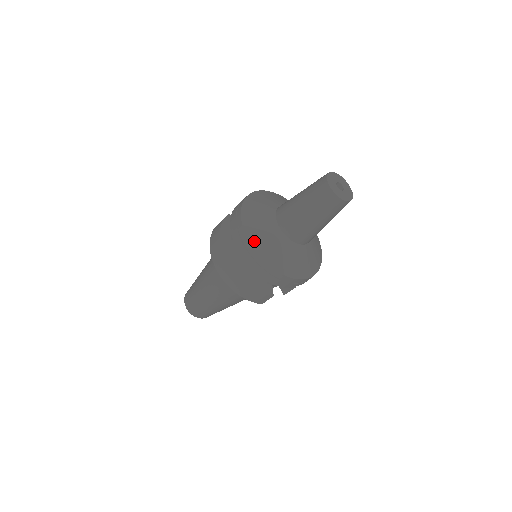
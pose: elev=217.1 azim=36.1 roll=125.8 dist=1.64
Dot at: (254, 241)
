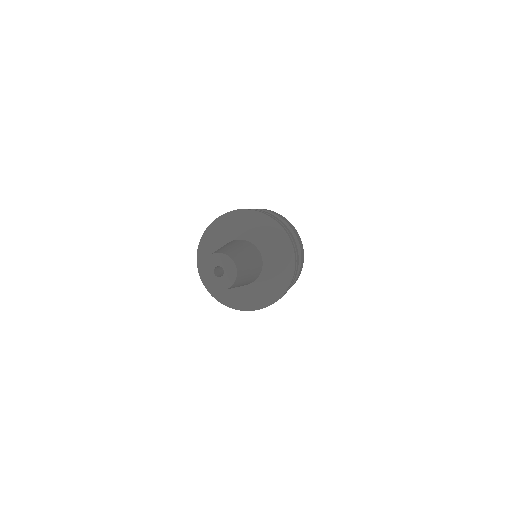
Dot at: occluded
